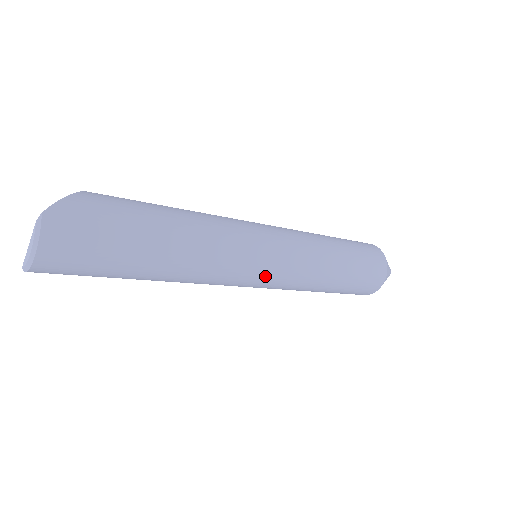
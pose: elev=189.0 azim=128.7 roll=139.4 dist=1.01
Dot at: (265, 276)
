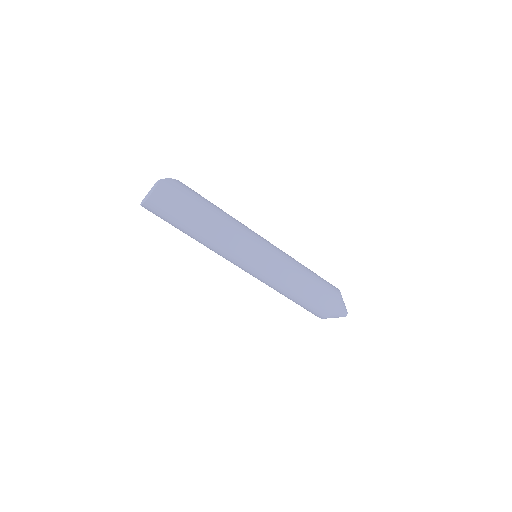
Dot at: (255, 264)
